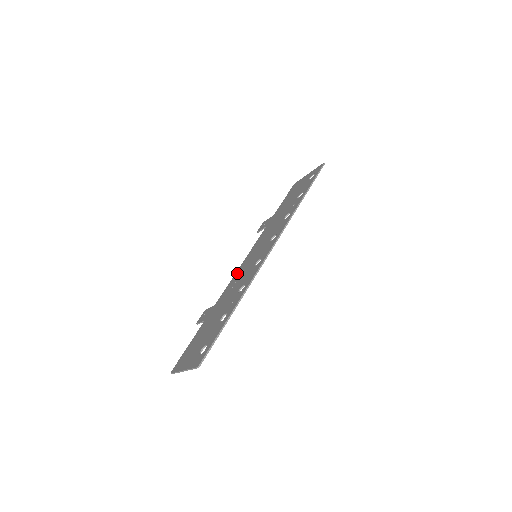
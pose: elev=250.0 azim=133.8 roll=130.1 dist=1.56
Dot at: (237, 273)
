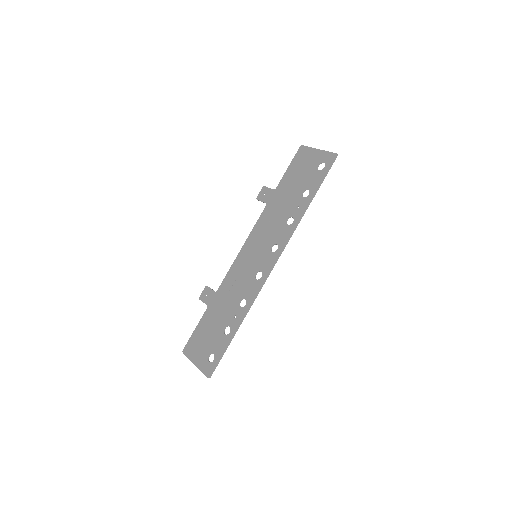
Dot at: (237, 263)
